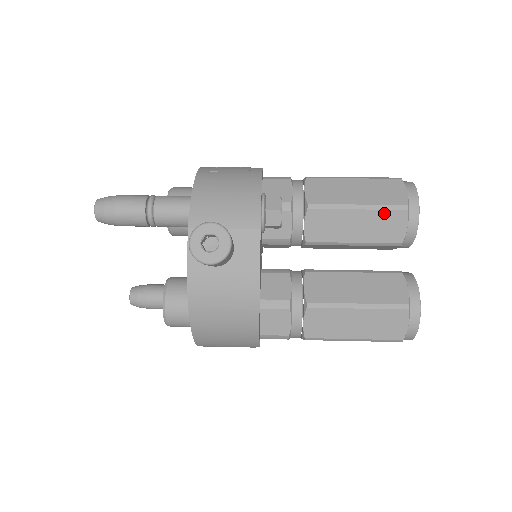
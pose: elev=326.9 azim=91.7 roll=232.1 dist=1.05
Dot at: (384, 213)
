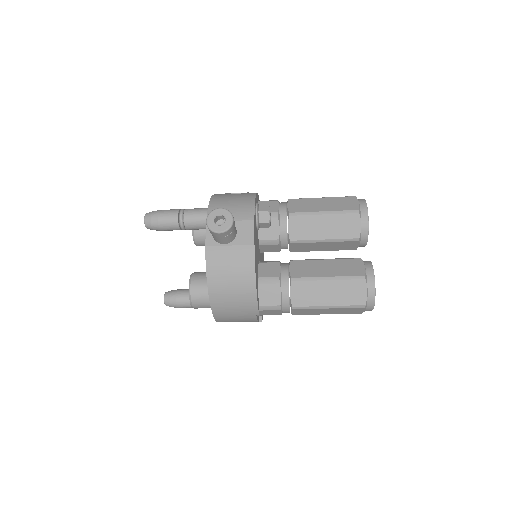
Dot at: (343, 216)
